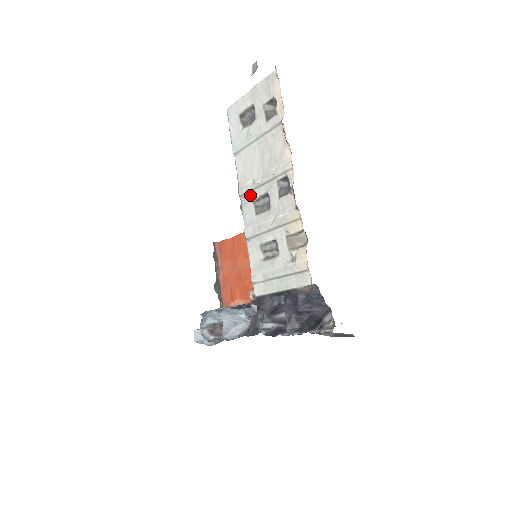
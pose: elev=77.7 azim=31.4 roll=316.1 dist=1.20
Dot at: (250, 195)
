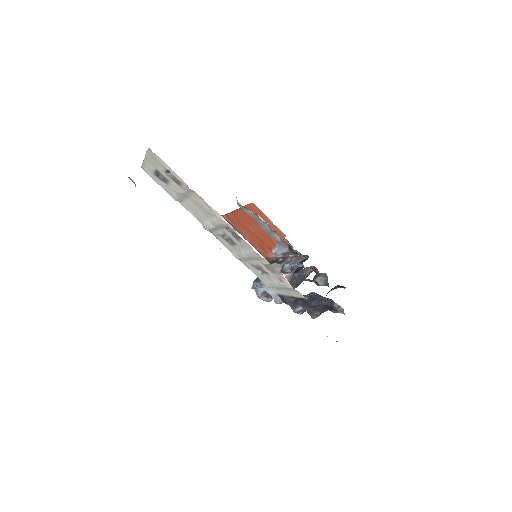
Dot at: (215, 232)
